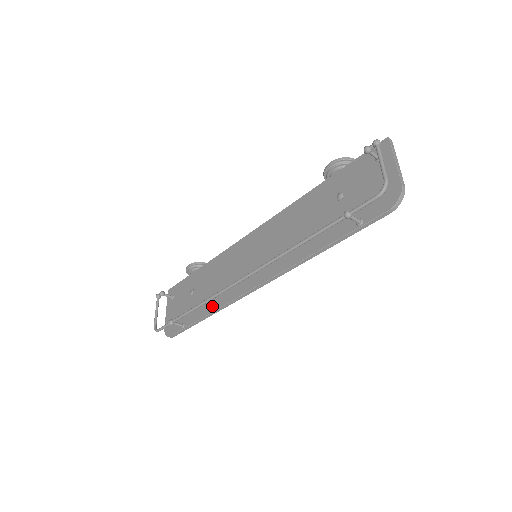
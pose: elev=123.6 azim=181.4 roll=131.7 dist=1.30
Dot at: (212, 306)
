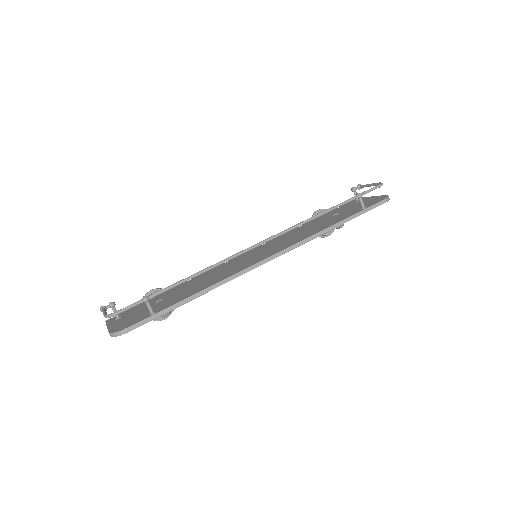
Dot at: (205, 286)
